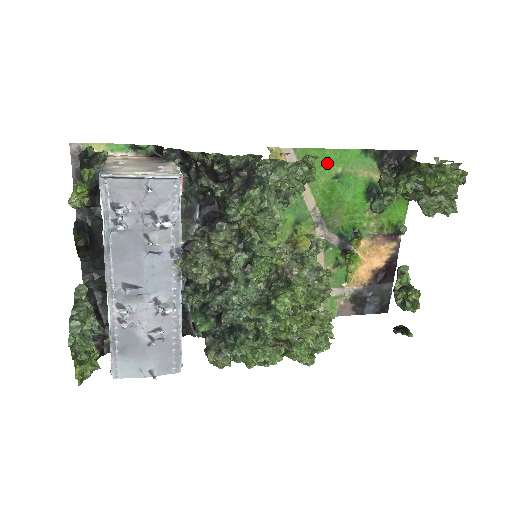
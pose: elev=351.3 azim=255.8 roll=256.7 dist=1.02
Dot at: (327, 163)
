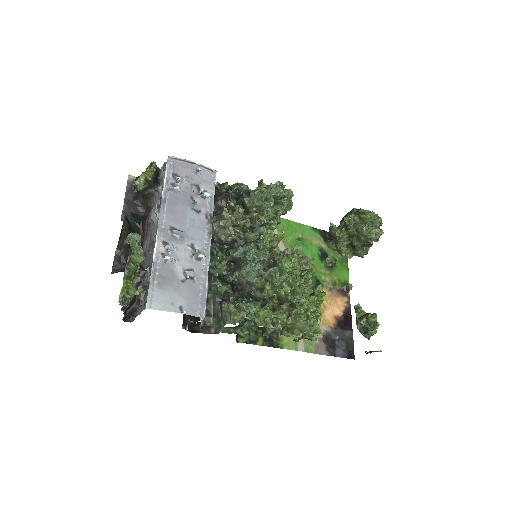
Dot at: (292, 229)
